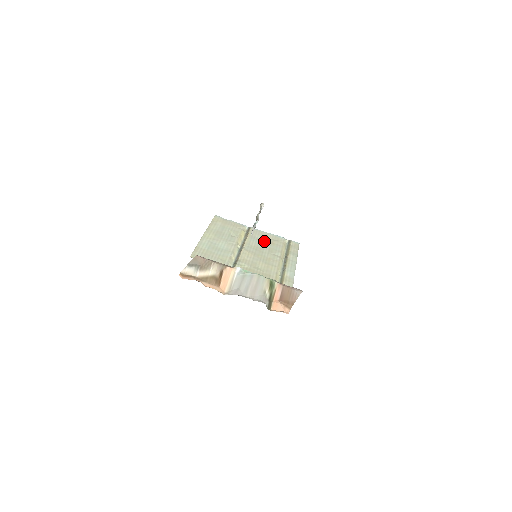
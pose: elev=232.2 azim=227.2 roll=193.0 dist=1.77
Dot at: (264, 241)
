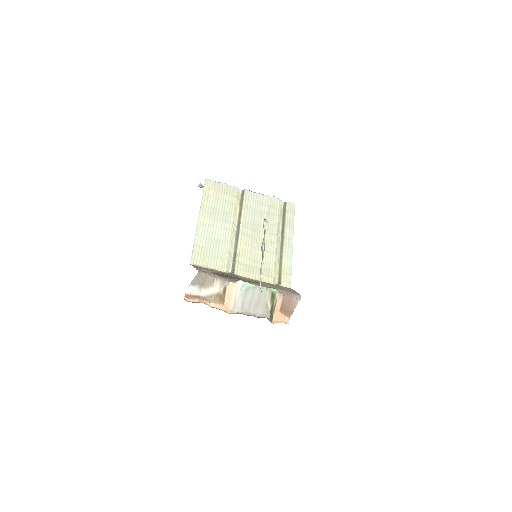
Dot at: (260, 212)
